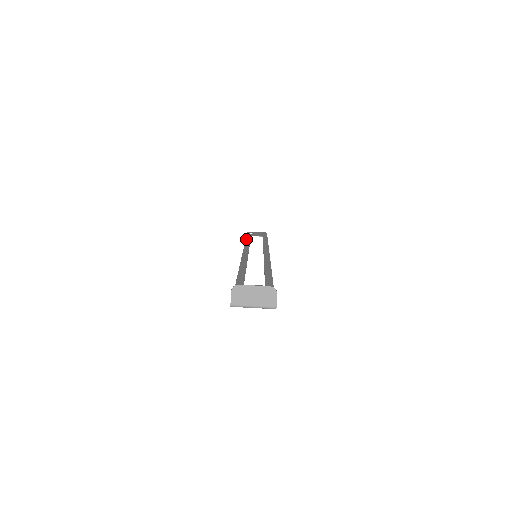
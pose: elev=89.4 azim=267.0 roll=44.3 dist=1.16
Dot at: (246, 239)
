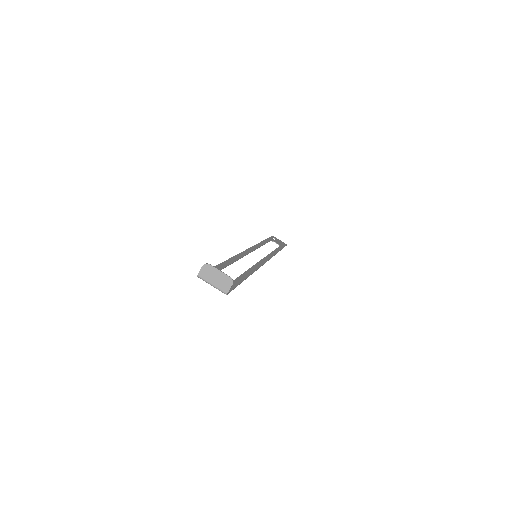
Dot at: (264, 240)
